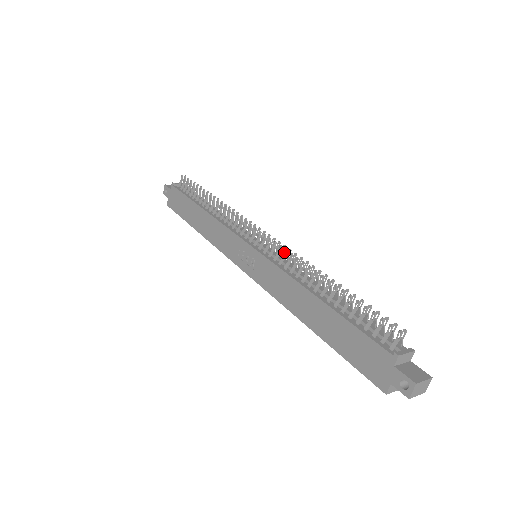
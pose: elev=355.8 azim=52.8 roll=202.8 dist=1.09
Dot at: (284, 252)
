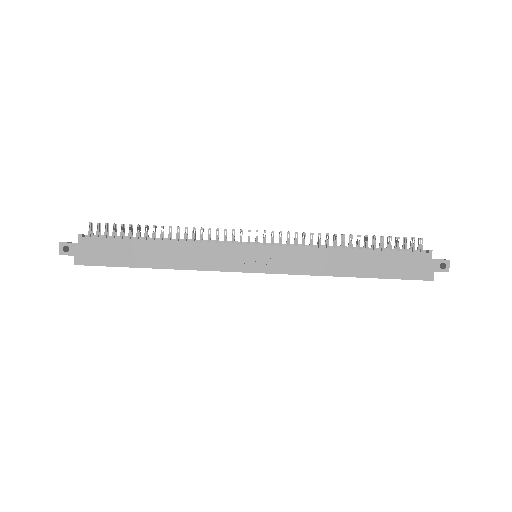
Dot at: (295, 235)
